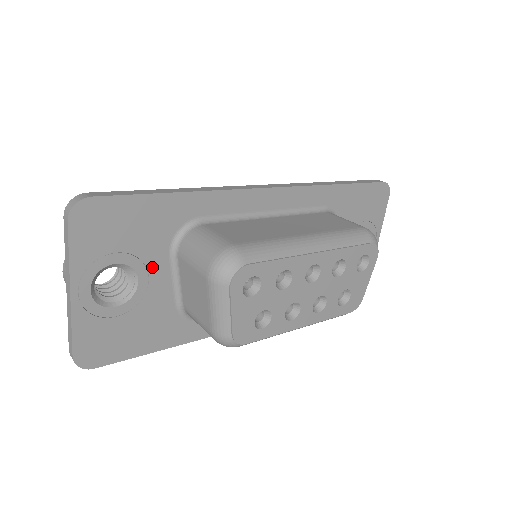
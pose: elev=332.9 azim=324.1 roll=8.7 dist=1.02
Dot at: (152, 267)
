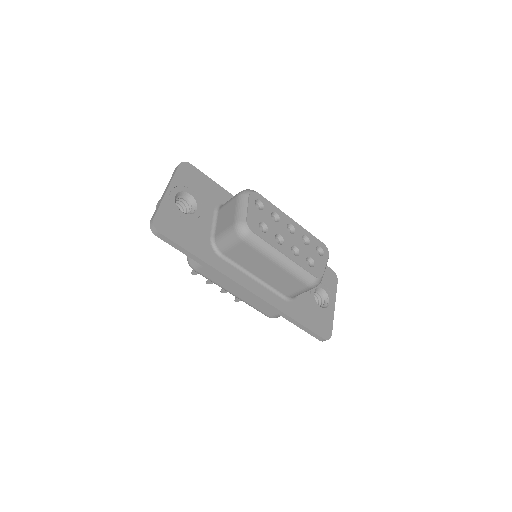
Dot at: (205, 209)
